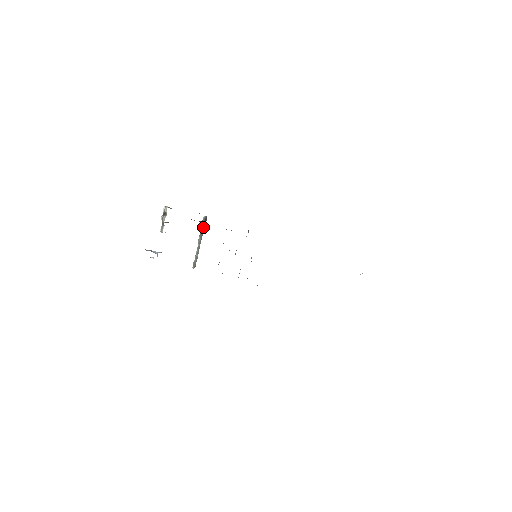
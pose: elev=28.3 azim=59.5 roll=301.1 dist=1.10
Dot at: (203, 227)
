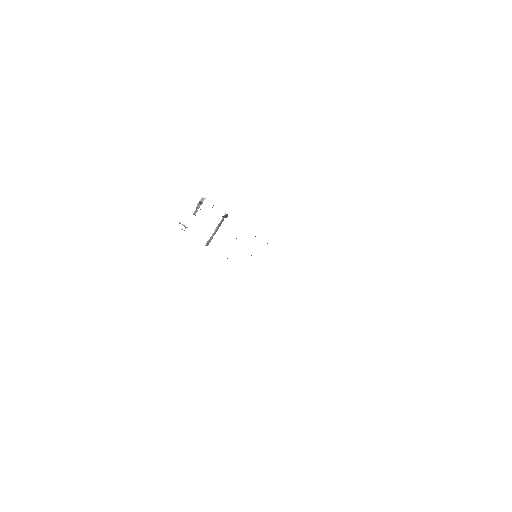
Dot at: occluded
